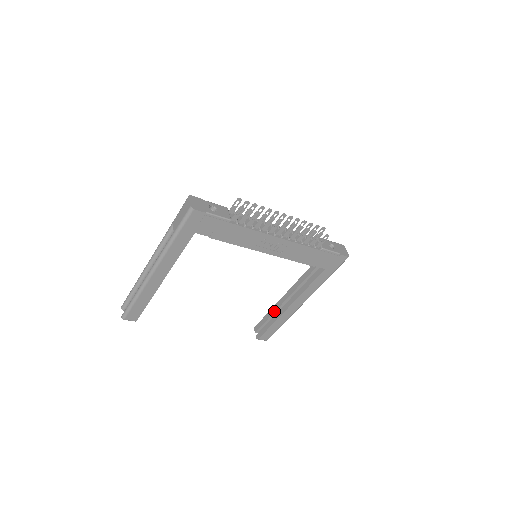
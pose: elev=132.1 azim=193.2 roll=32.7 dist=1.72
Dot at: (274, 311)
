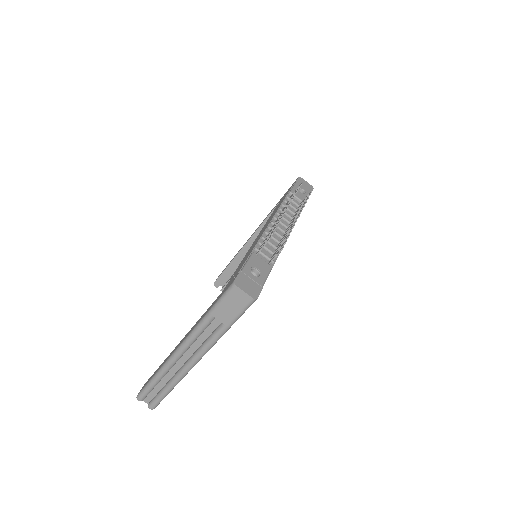
Dot at: occluded
